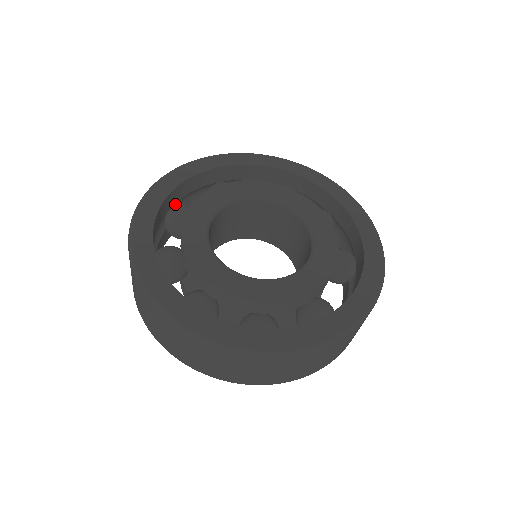
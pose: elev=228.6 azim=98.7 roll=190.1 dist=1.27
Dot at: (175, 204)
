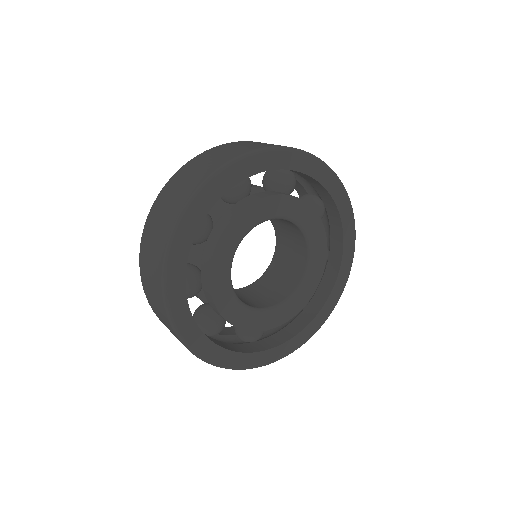
Dot at: occluded
